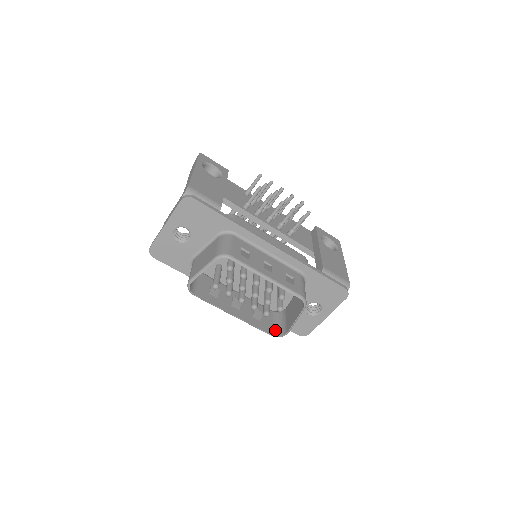
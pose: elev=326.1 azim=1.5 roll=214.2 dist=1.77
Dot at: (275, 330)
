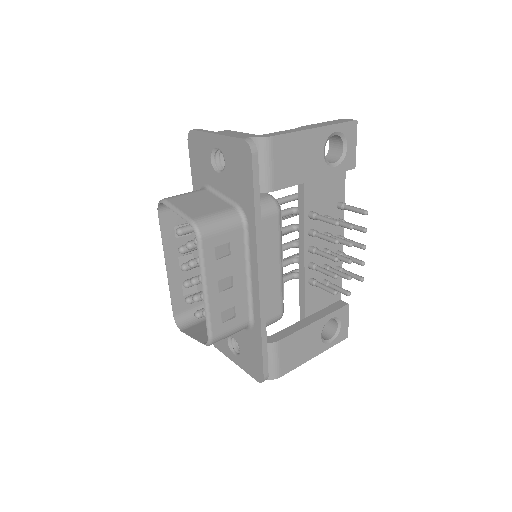
Dot at: (184, 315)
